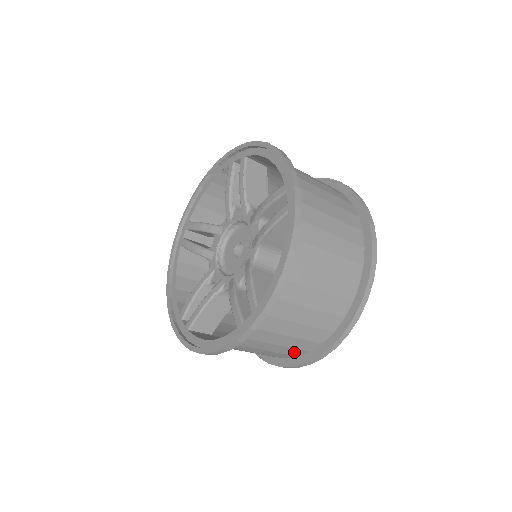
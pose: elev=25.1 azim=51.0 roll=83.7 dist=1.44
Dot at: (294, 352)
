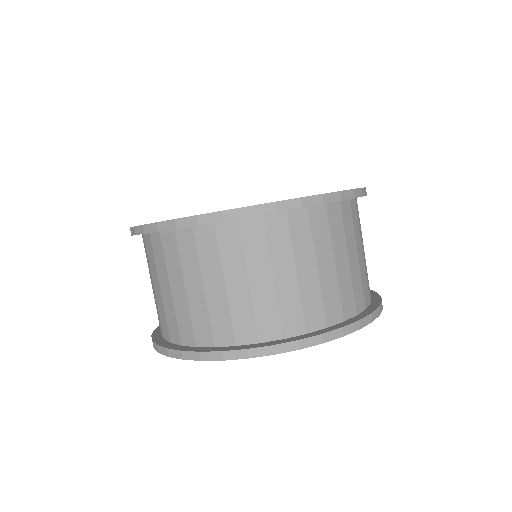
Dot at: (268, 323)
